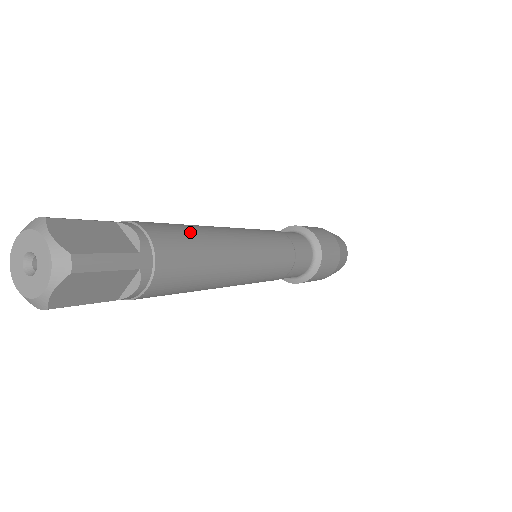
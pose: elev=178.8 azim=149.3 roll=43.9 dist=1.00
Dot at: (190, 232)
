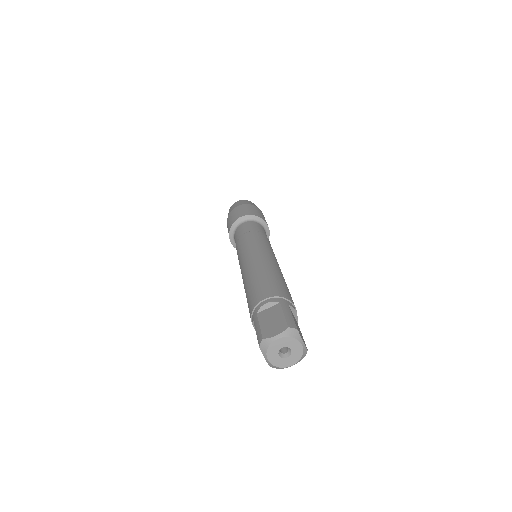
Dot at: occluded
